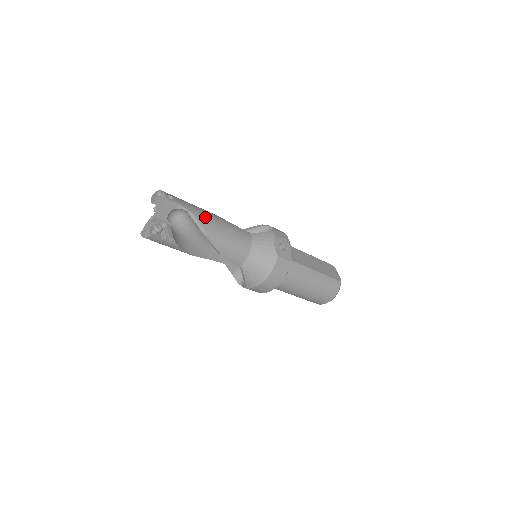
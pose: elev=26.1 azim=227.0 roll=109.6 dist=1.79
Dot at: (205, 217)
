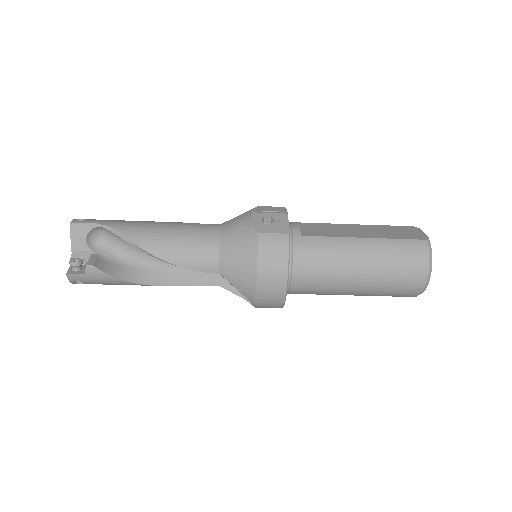
Dot at: (133, 225)
